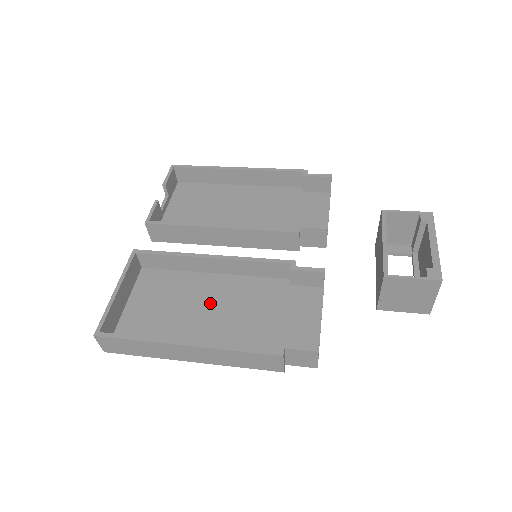
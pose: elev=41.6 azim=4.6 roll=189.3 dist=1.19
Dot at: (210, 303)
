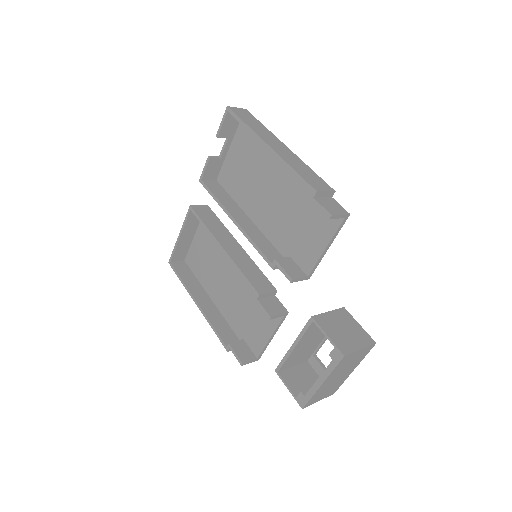
Dot at: (227, 271)
